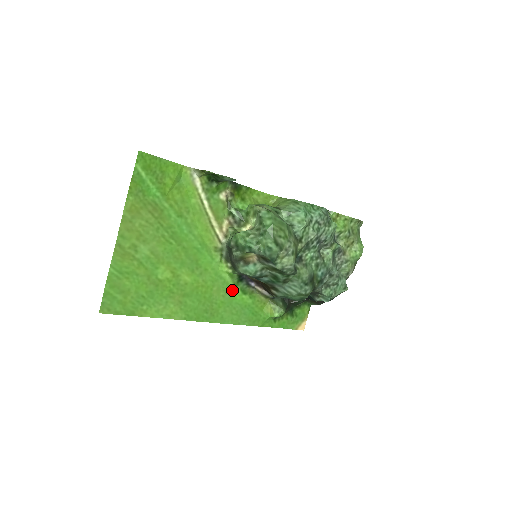
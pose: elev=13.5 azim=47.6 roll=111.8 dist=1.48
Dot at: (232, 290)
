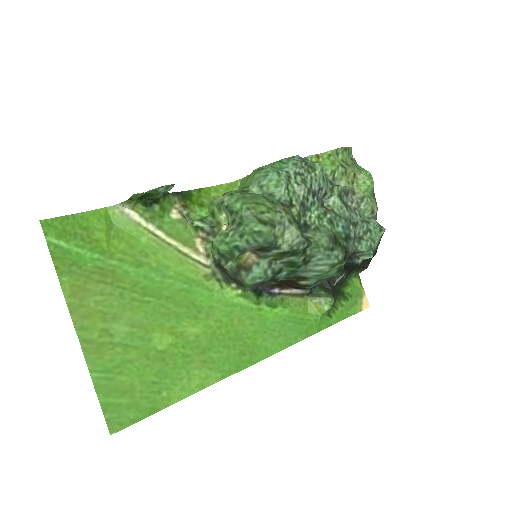
Dot at: (257, 312)
